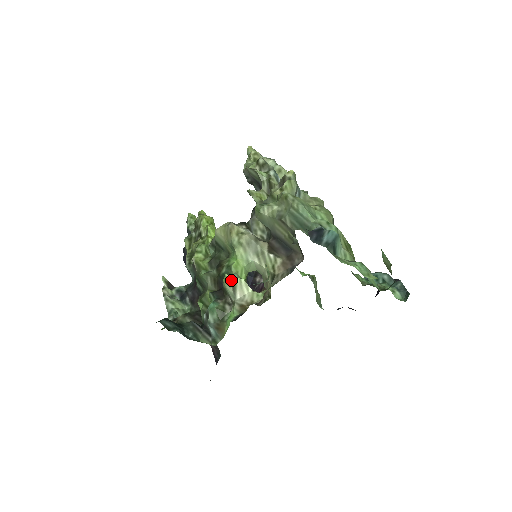
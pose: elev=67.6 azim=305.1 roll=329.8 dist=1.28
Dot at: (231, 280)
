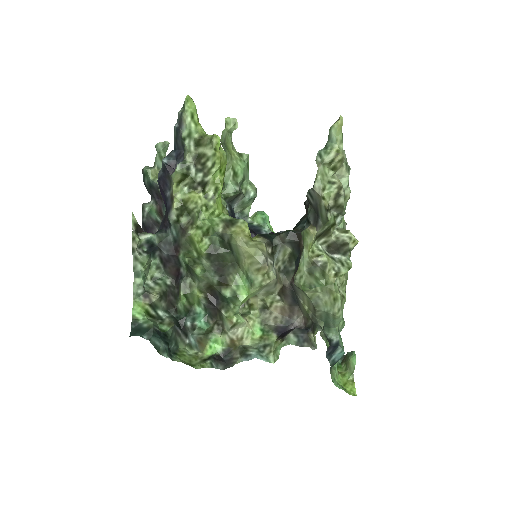
Dot at: (236, 322)
